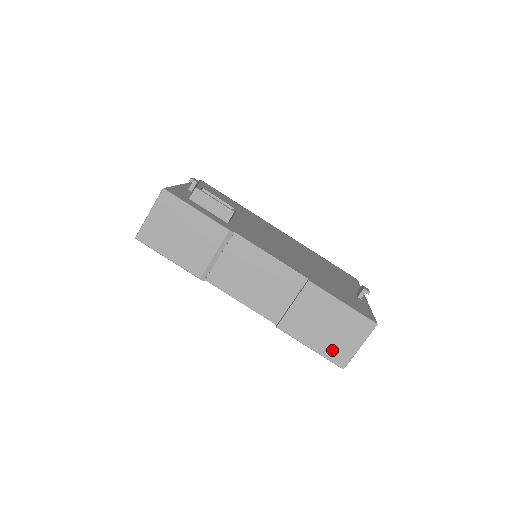
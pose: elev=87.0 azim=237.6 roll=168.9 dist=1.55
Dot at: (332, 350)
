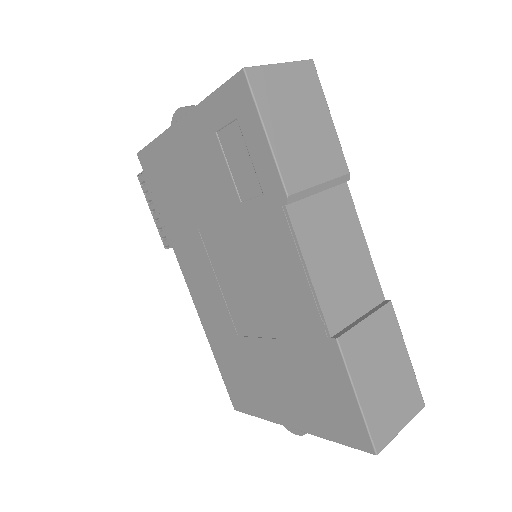
Dot at: (377, 416)
